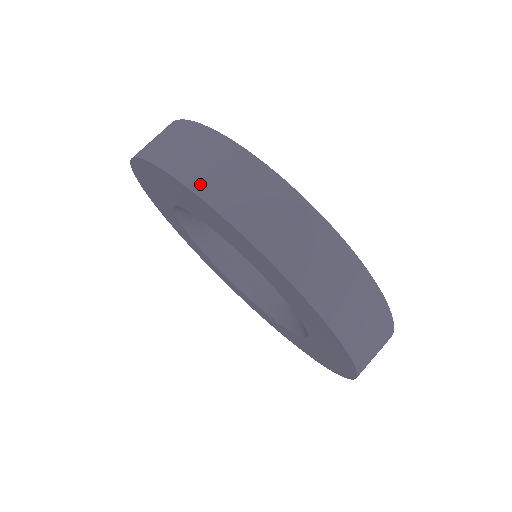
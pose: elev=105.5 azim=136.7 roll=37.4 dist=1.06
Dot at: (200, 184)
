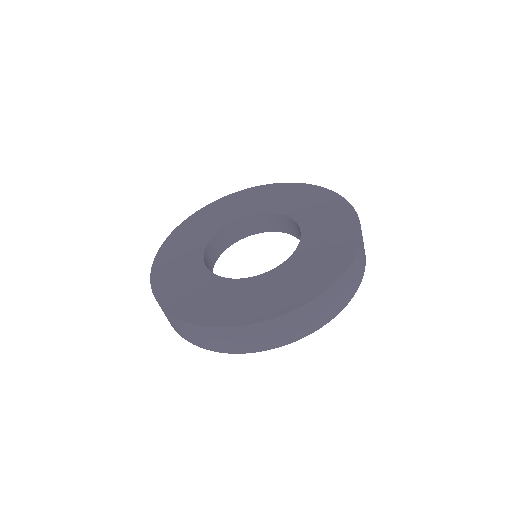
Dot at: (177, 331)
